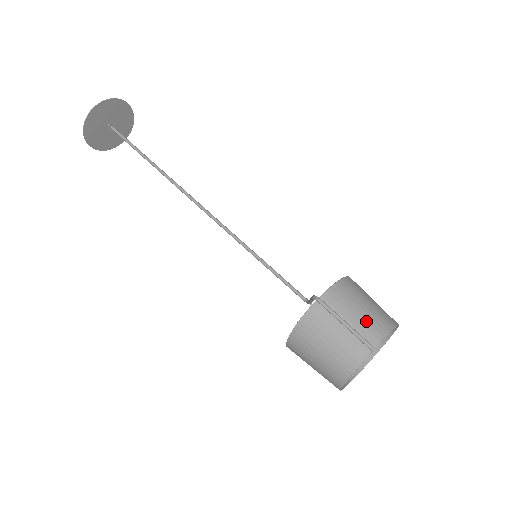
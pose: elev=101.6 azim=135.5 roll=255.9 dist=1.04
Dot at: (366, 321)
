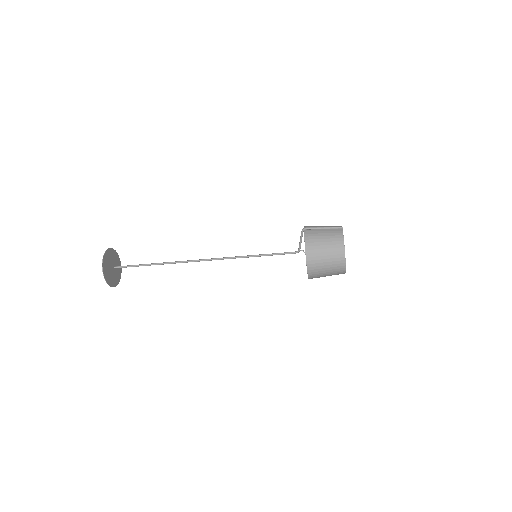
Dot at: occluded
